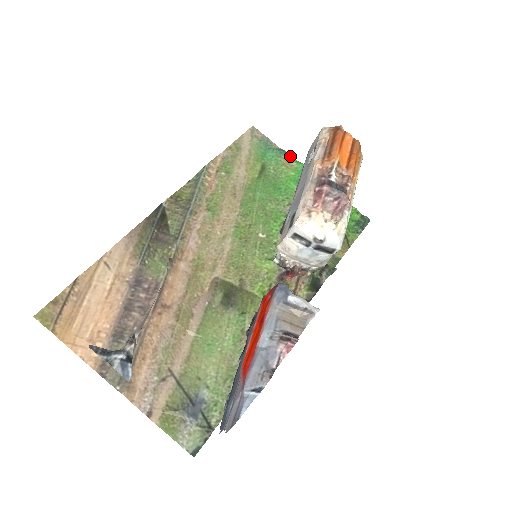
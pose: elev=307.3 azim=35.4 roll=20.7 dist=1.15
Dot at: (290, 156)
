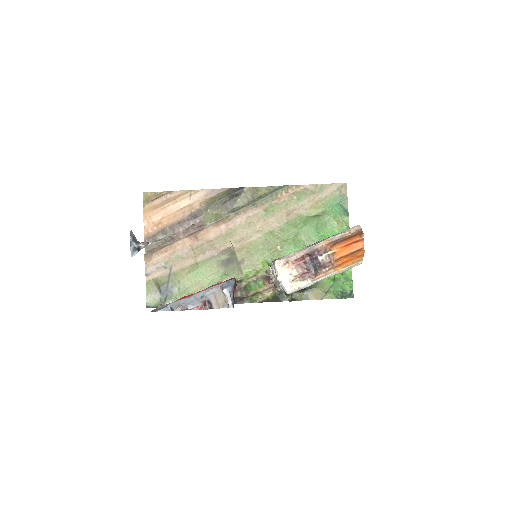
Dot at: occluded
